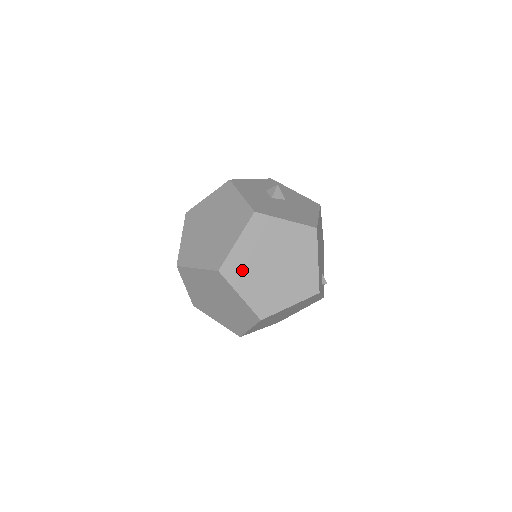
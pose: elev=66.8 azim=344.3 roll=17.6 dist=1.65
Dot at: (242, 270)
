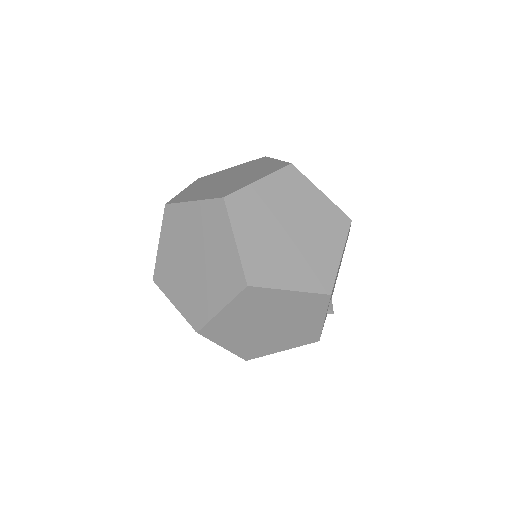
Dot at: (251, 213)
